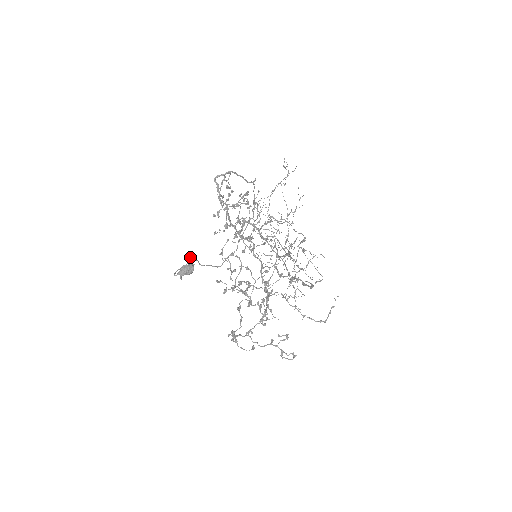
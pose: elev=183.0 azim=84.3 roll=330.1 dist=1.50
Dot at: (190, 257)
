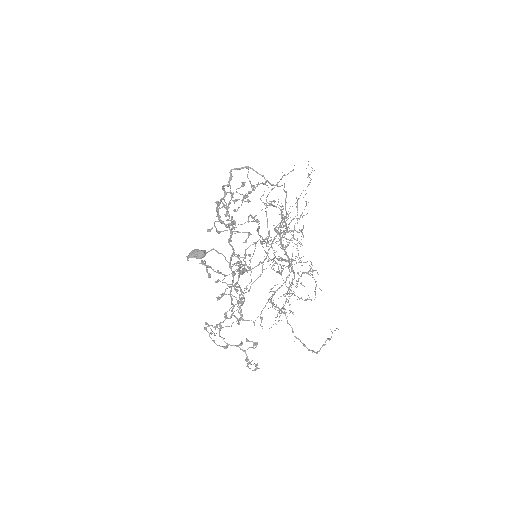
Dot at: (213, 248)
